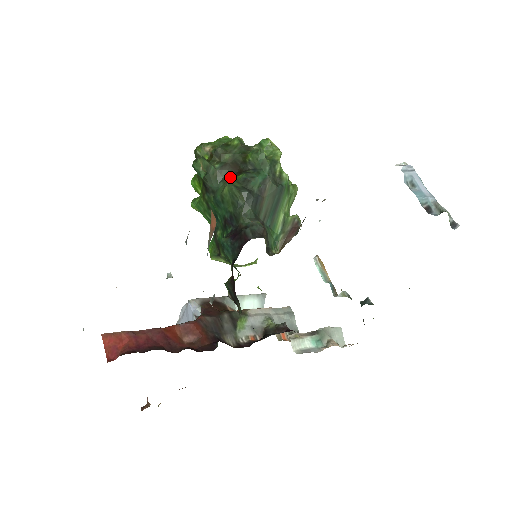
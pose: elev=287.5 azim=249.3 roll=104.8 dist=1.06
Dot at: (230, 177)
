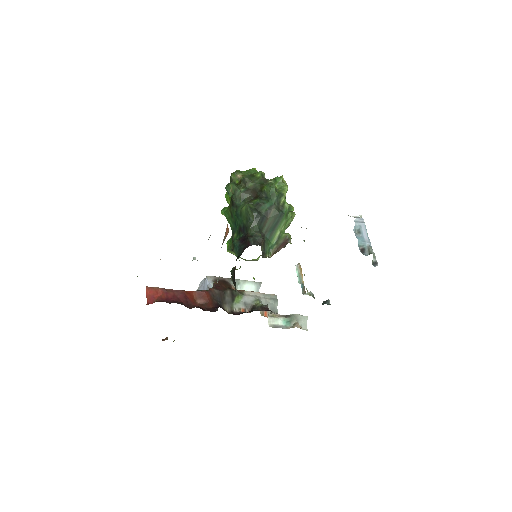
Dot at: (249, 199)
